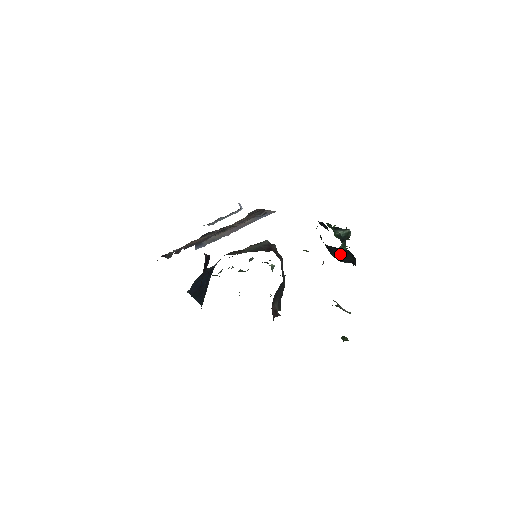
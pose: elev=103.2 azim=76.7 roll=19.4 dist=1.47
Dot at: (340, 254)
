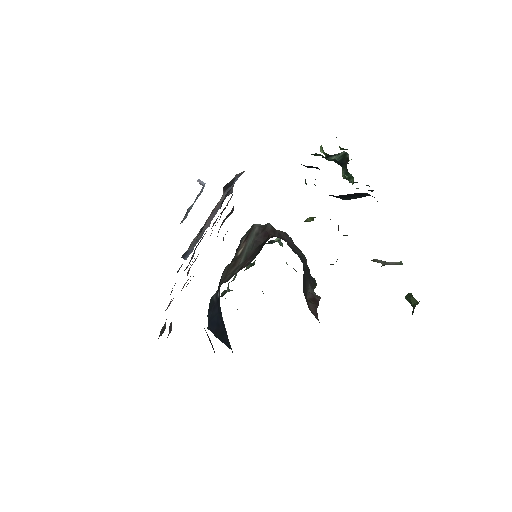
Dot at: (351, 196)
